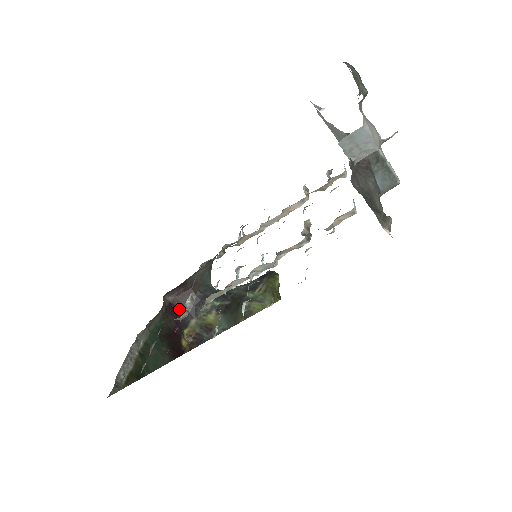
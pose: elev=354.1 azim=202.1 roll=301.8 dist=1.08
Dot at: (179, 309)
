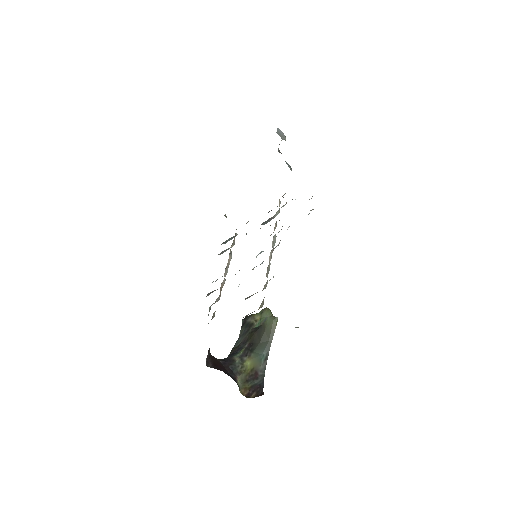
Dot at: occluded
